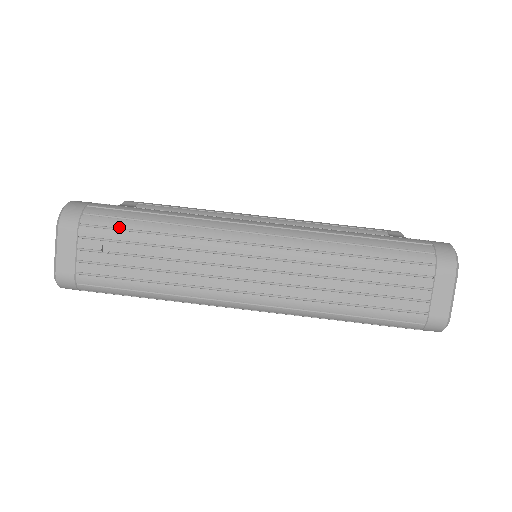
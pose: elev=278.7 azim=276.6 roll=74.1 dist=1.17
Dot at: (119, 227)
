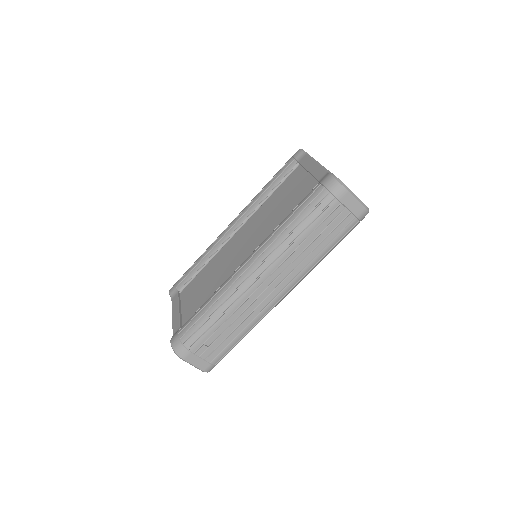
Dot at: (202, 333)
